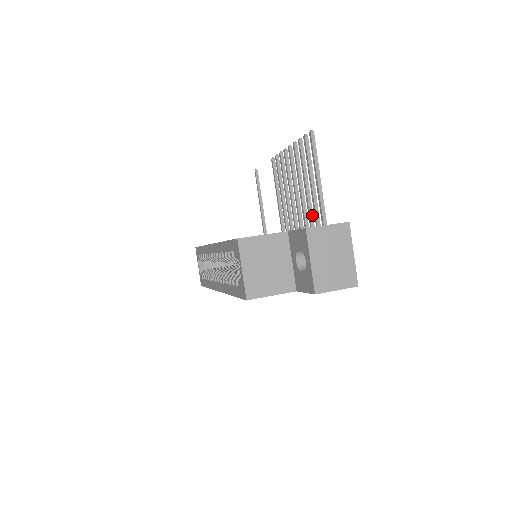
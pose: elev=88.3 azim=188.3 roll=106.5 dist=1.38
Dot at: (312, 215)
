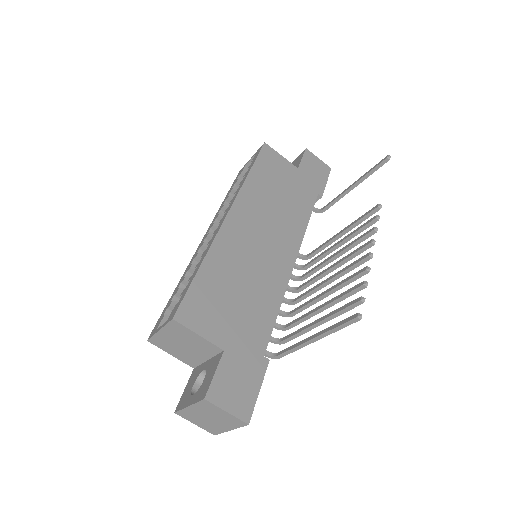
Dot at: (300, 322)
